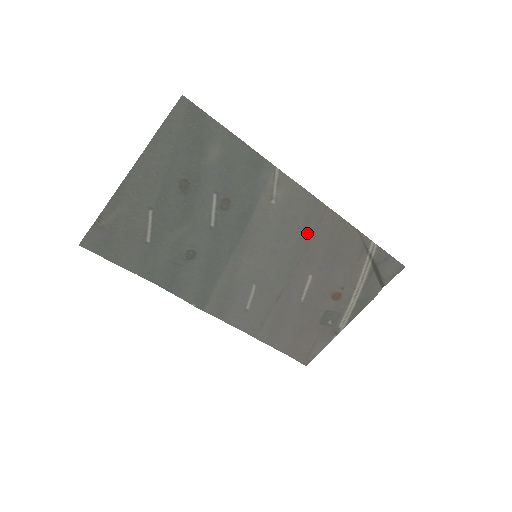
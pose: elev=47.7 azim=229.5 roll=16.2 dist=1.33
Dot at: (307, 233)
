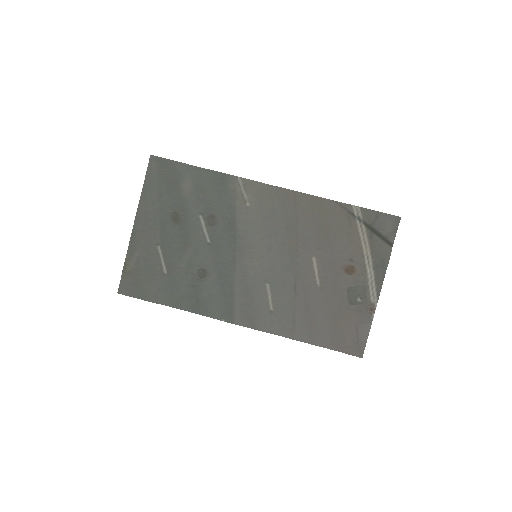
Dot at: (290, 220)
